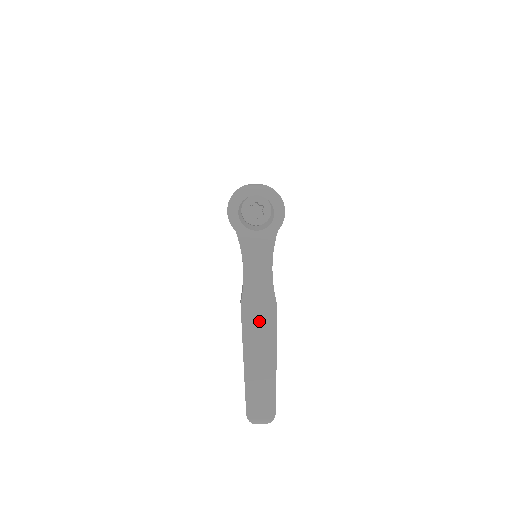
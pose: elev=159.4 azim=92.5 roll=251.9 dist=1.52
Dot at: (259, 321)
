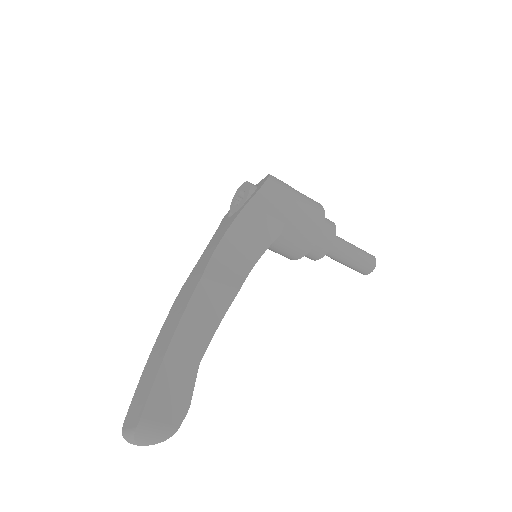
Dot at: (182, 300)
